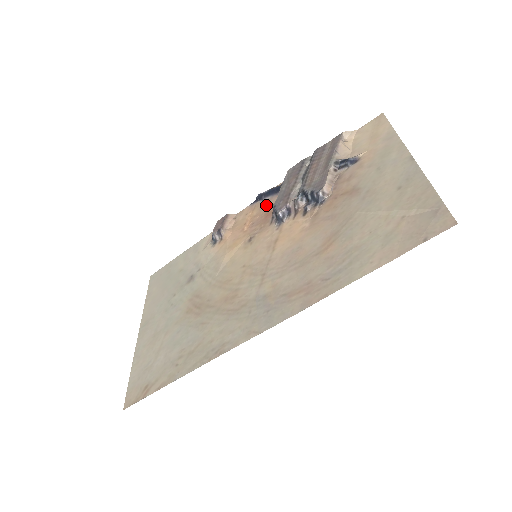
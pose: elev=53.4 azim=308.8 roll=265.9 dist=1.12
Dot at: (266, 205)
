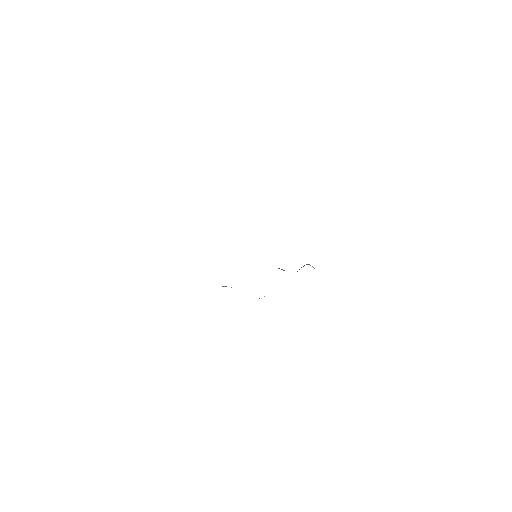
Dot at: occluded
